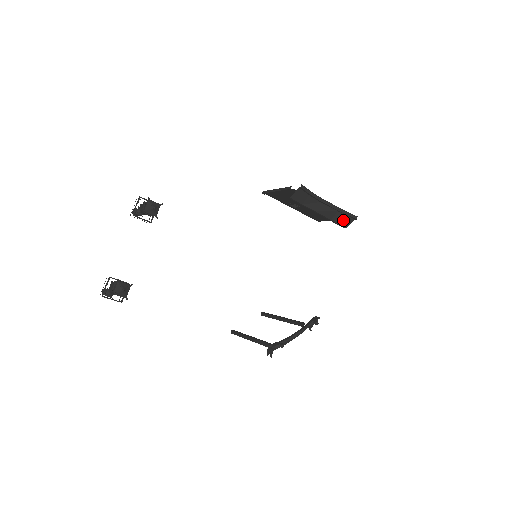
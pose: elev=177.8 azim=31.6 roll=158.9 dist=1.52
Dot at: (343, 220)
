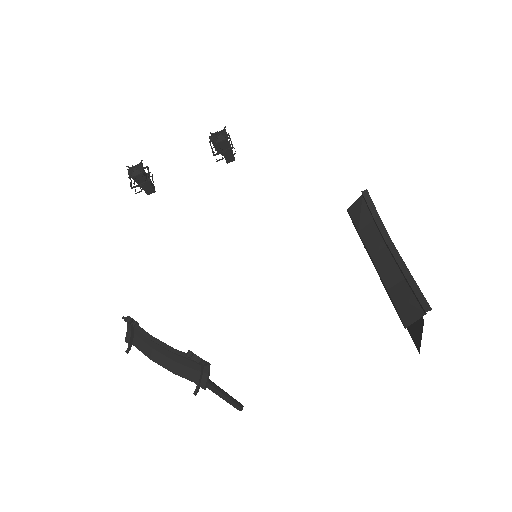
Dot at: (406, 303)
